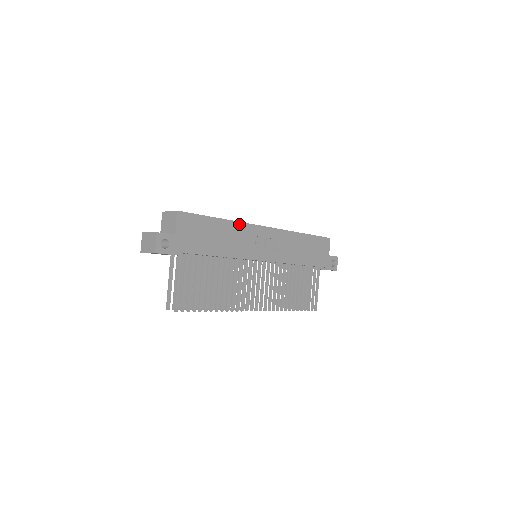
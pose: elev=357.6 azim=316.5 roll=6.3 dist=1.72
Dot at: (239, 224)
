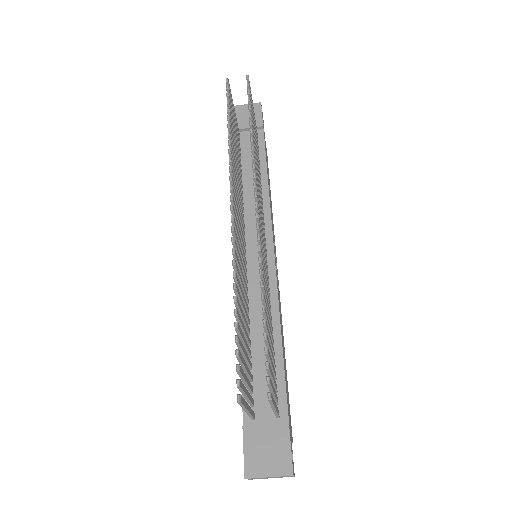
Dot at: occluded
